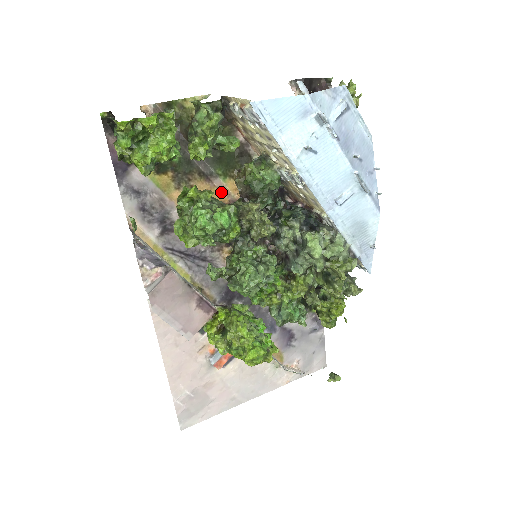
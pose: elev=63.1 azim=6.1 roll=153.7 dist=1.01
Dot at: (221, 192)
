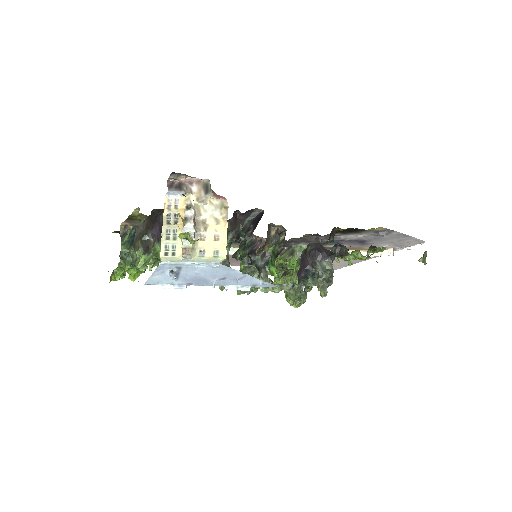
Dot at: occluded
